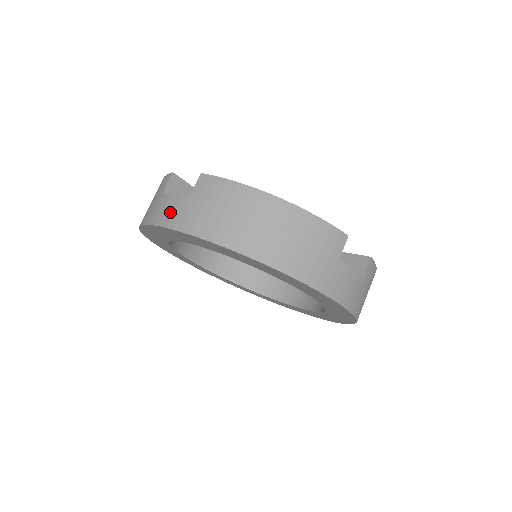
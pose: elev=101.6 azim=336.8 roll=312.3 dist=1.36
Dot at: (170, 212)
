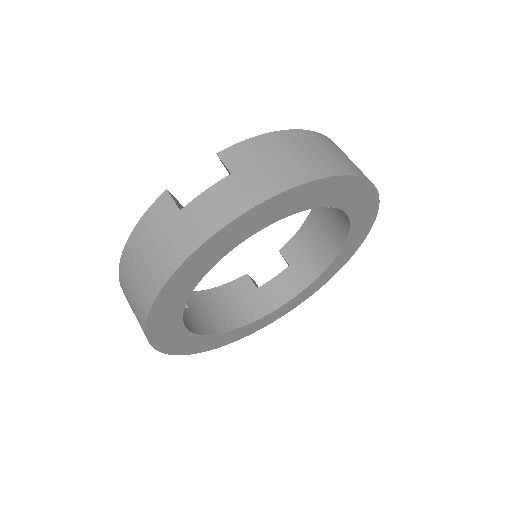
Dot at: (226, 202)
